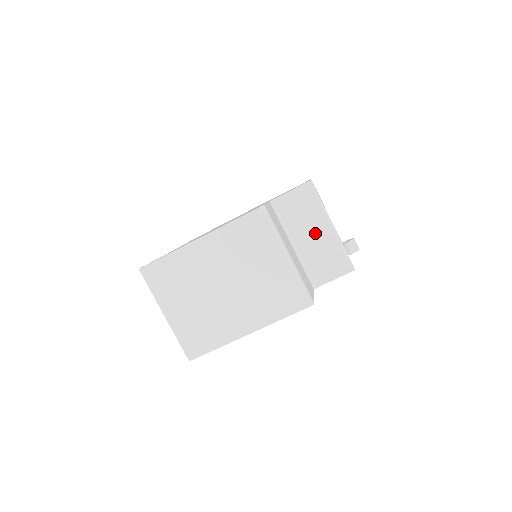
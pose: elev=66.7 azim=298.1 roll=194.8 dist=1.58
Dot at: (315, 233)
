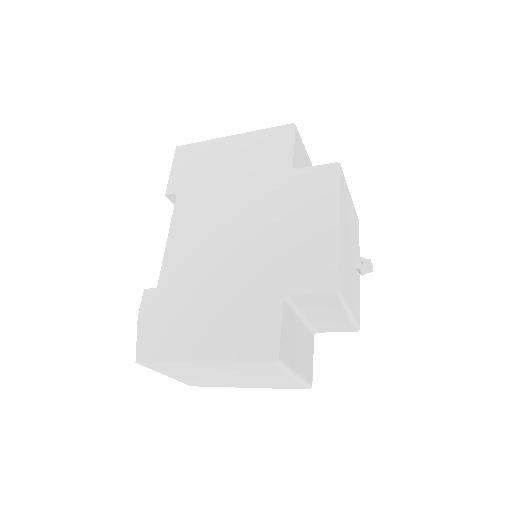
Dot at: (328, 314)
